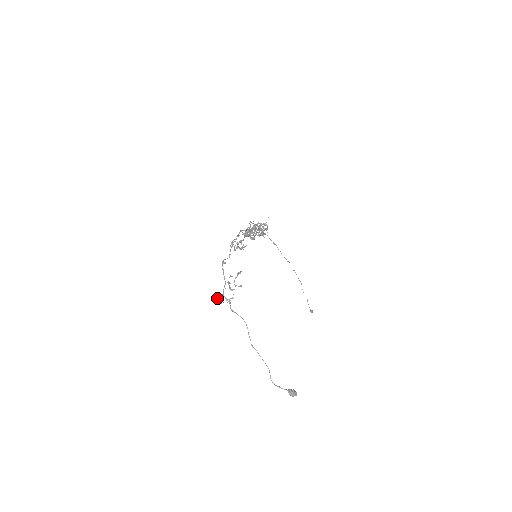
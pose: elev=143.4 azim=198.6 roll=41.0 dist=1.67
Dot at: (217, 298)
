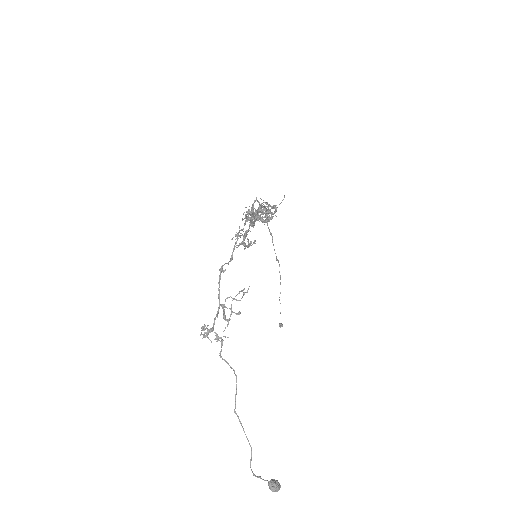
Dot at: (203, 334)
